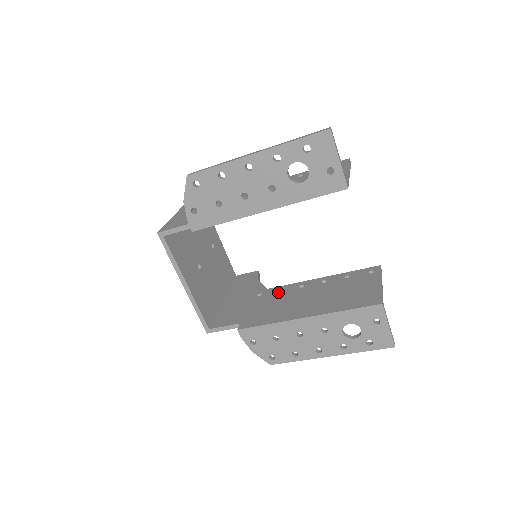
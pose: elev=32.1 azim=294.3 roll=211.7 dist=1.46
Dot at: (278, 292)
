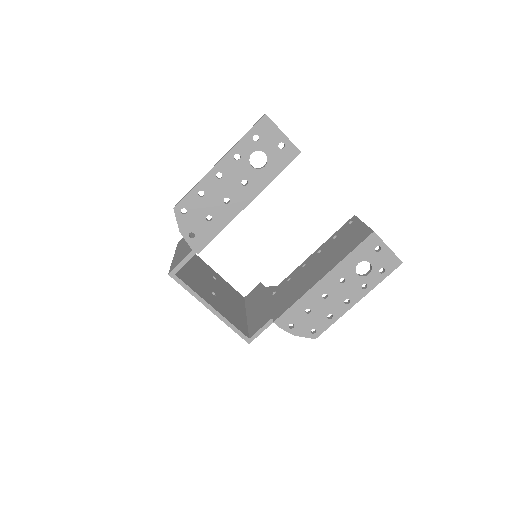
Dot at: (288, 281)
